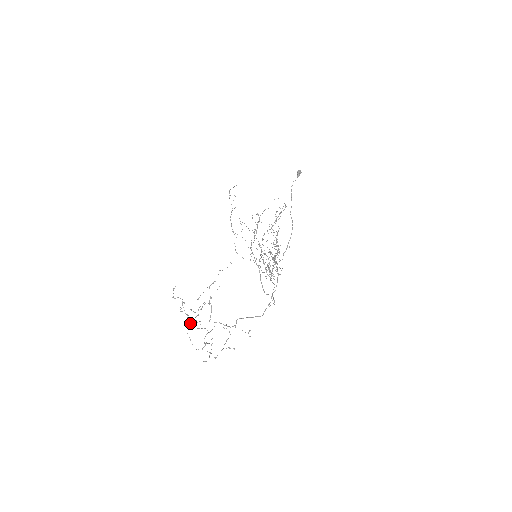
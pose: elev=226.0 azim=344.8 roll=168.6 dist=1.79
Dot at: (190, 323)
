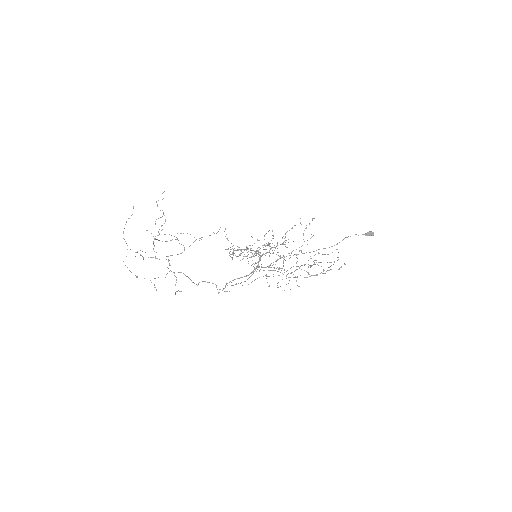
Dot at: occluded
